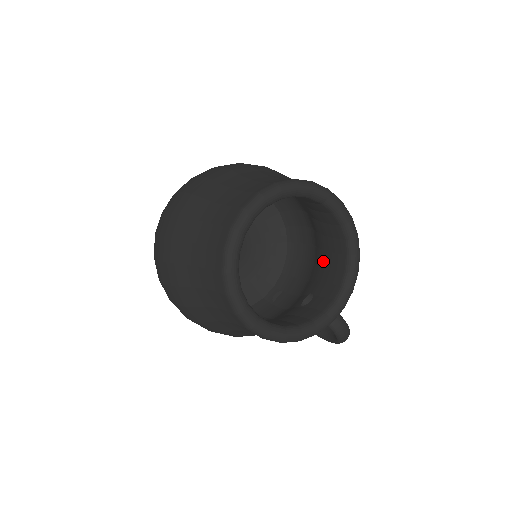
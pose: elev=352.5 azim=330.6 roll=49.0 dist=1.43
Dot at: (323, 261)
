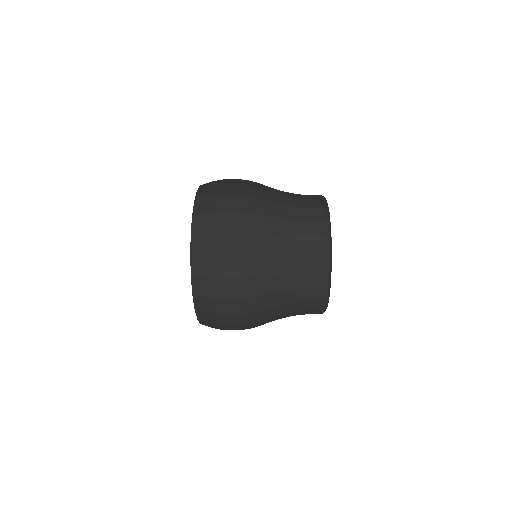
Dot at: occluded
